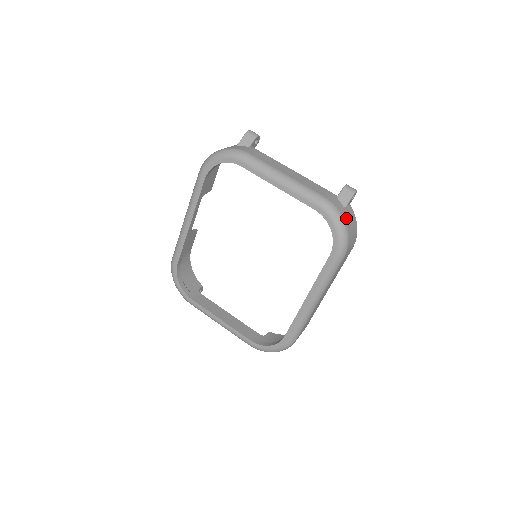
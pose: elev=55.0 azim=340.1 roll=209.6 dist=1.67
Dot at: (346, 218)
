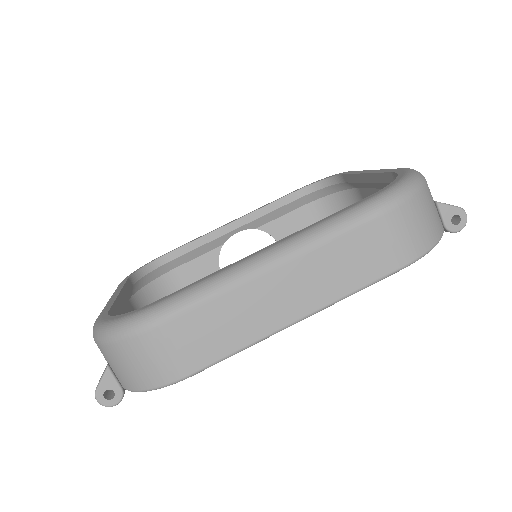
Dot at: (429, 193)
